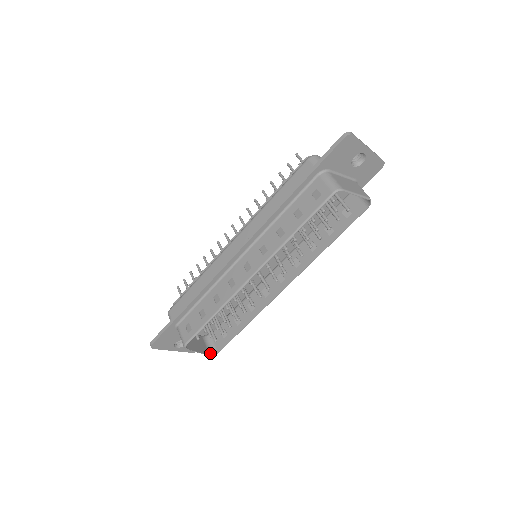
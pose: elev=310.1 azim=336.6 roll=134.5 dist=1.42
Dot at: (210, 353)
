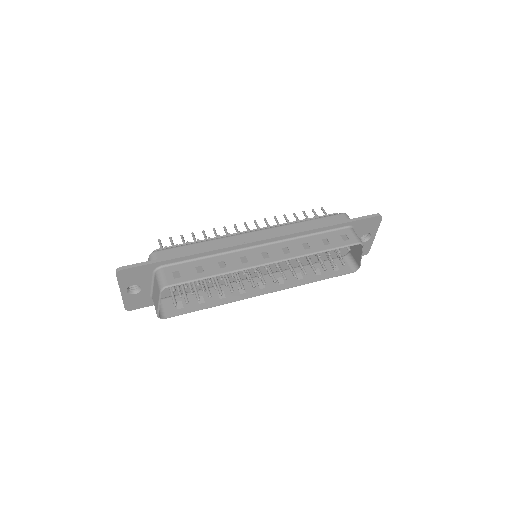
Dot at: (158, 314)
